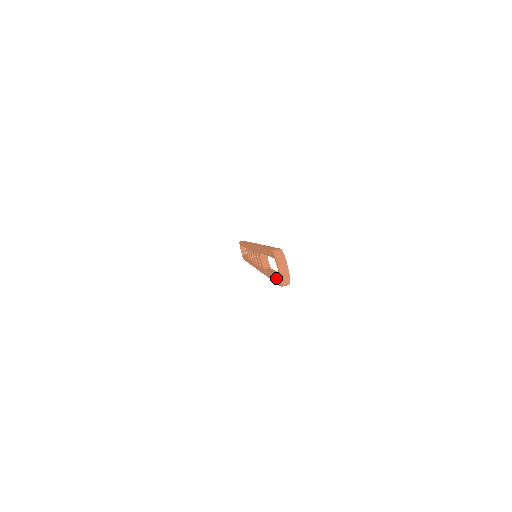
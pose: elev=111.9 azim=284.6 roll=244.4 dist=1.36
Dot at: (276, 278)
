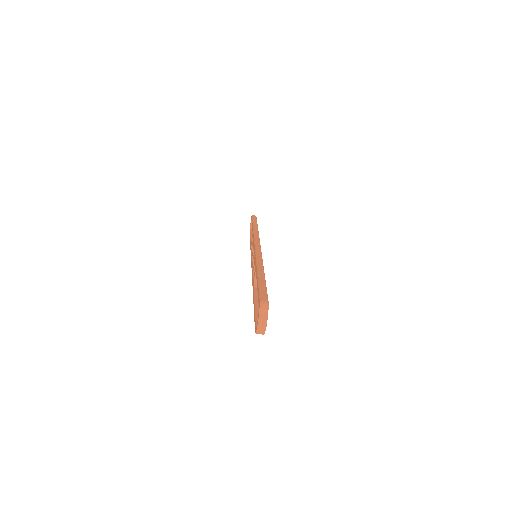
Dot at: (255, 320)
